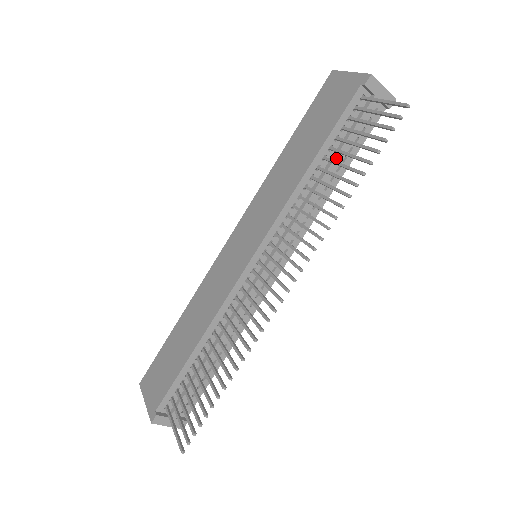
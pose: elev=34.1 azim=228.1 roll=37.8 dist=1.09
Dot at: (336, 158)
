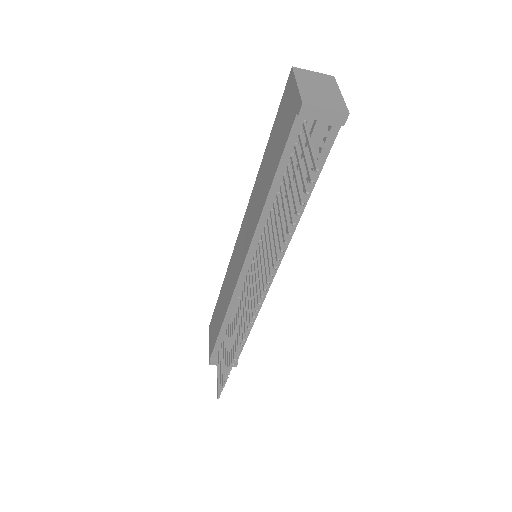
Dot at: occluded
